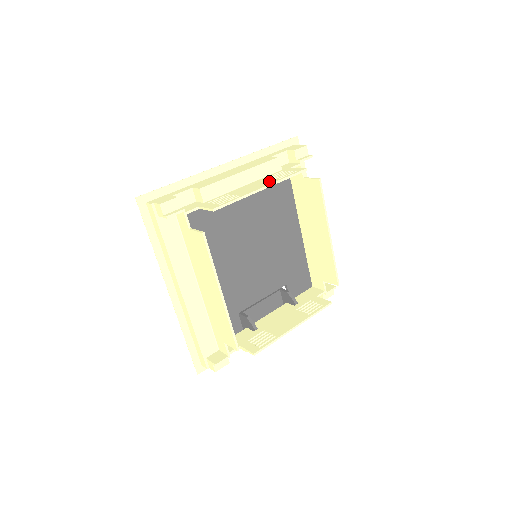
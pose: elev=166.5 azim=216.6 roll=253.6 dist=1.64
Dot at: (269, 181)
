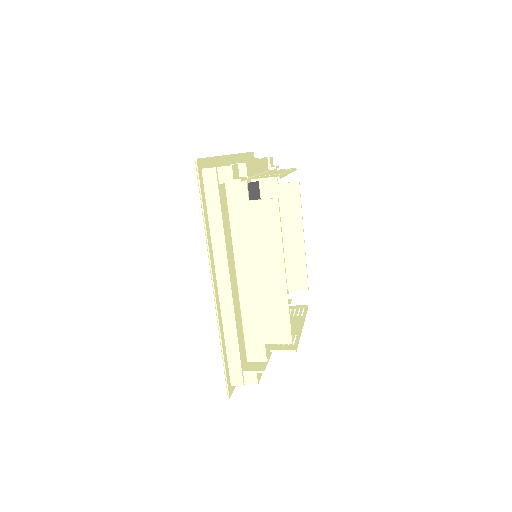
Dot at: (282, 171)
